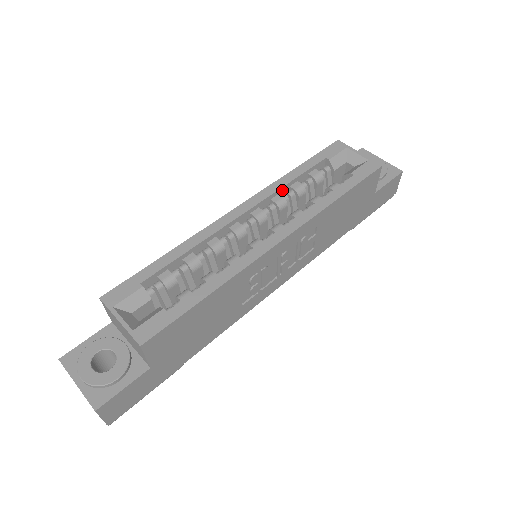
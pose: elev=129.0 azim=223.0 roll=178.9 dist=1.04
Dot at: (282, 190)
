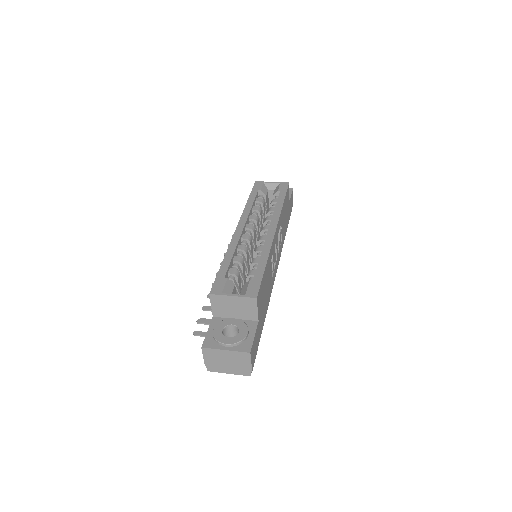
Dot at: (250, 212)
